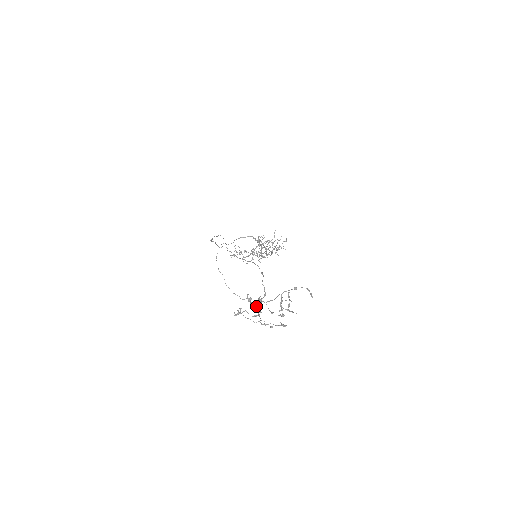
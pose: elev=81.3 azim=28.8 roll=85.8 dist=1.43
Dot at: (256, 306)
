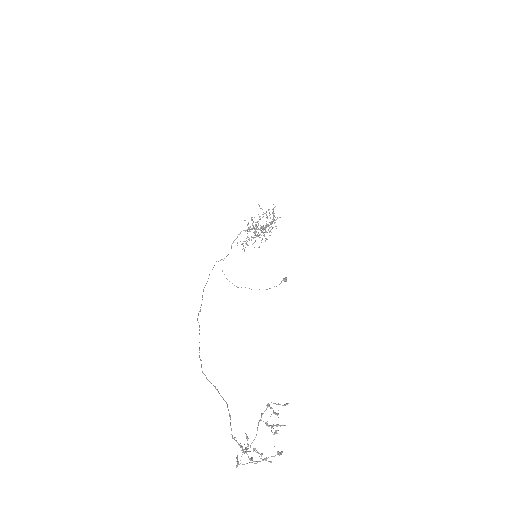
Dot at: (246, 450)
